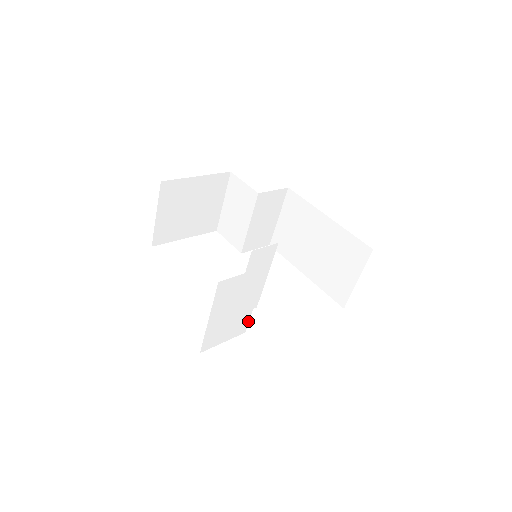
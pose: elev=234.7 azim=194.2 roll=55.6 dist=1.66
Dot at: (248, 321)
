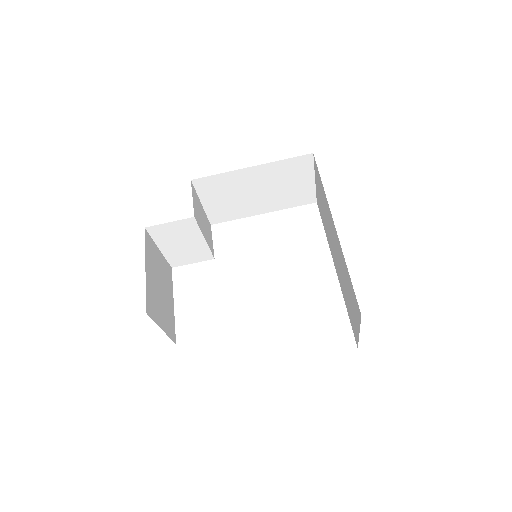
Dot at: occluded
